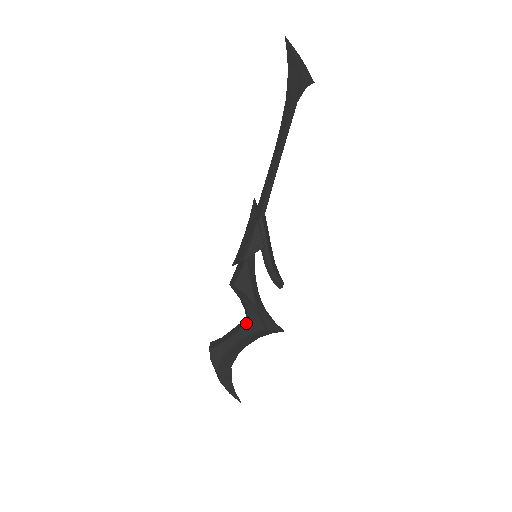
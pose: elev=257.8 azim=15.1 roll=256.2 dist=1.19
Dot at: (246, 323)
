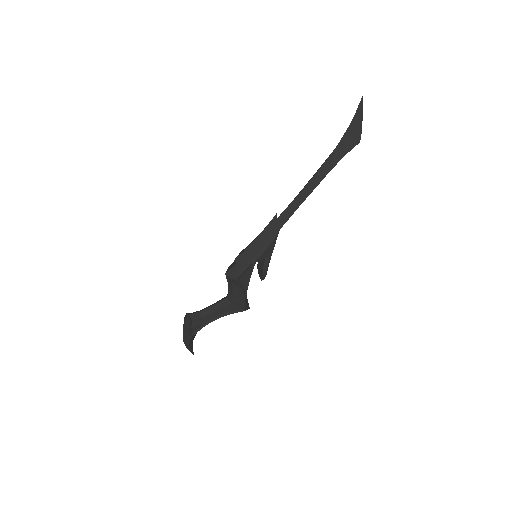
Dot at: (229, 304)
